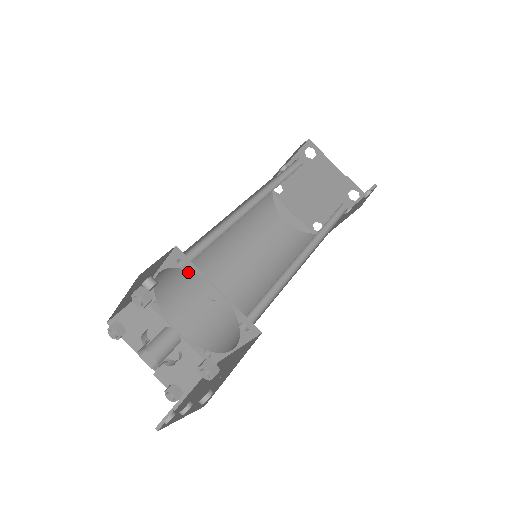
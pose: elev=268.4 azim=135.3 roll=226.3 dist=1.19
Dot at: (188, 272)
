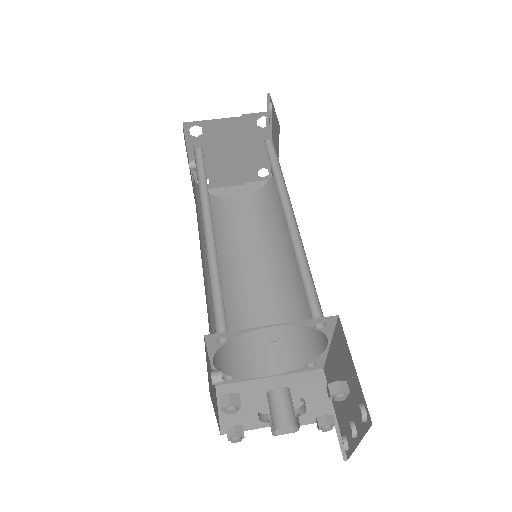
Dot at: occluded
